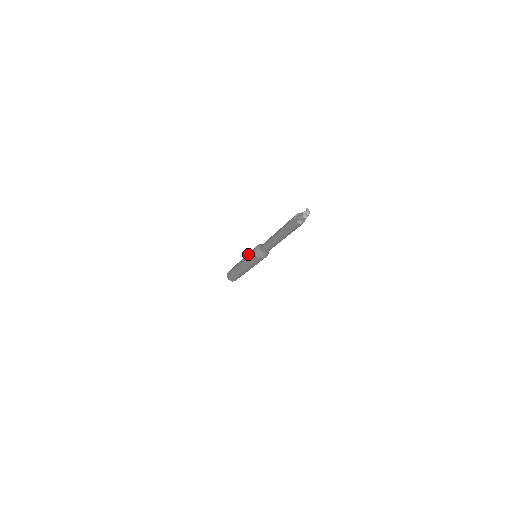
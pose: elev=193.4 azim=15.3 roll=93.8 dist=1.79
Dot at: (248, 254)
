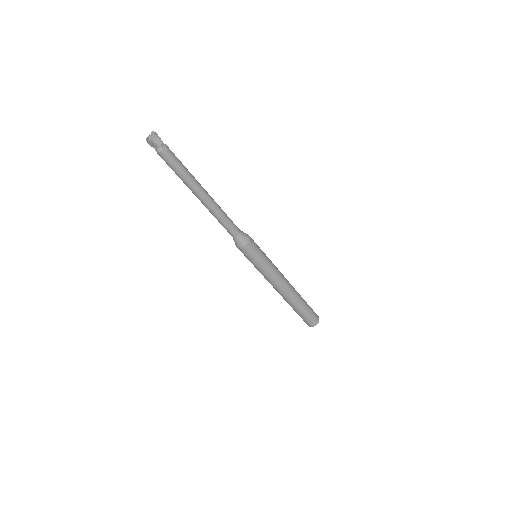
Dot at: occluded
